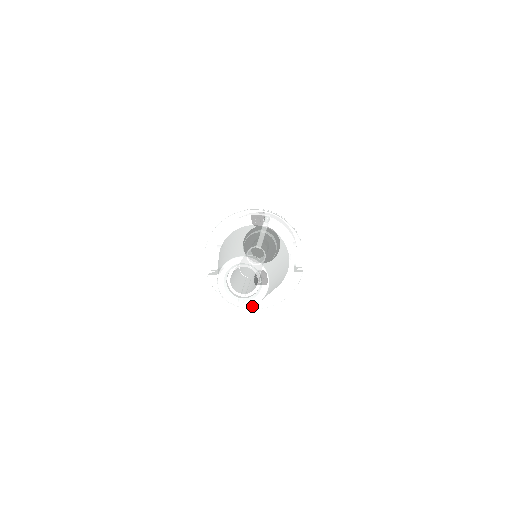
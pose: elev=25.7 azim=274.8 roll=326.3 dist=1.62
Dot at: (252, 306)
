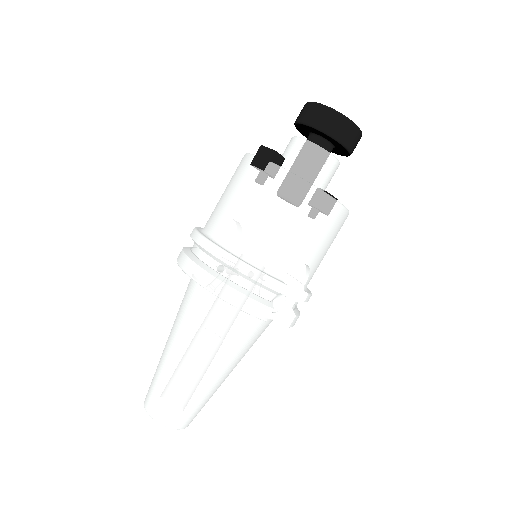
Dot at: occluded
